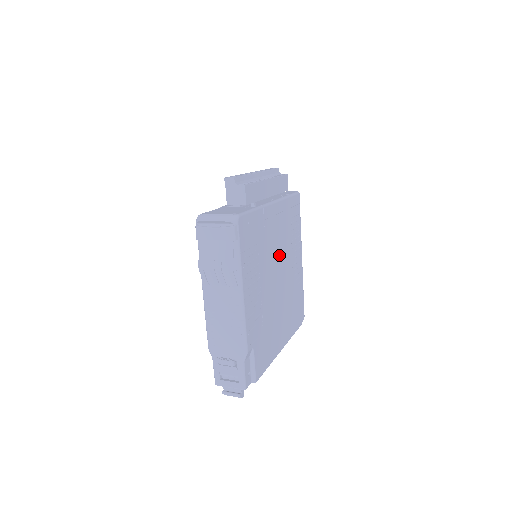
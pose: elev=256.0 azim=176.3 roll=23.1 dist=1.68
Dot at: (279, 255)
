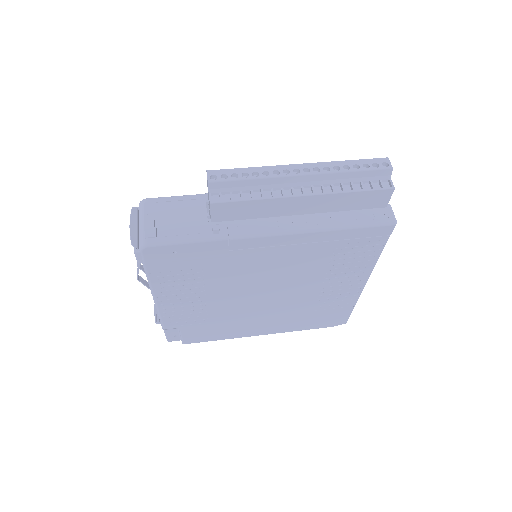
Dot at: (276, 278)
